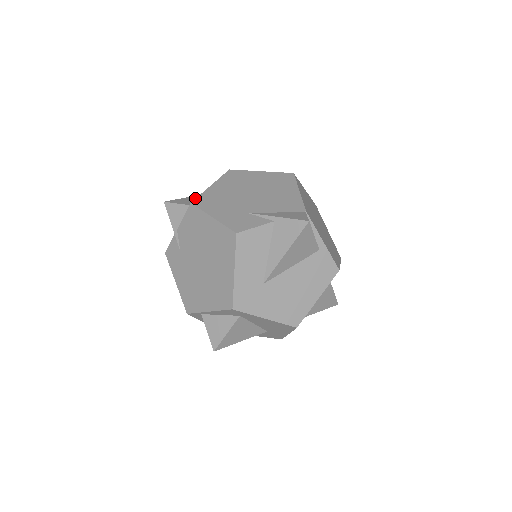
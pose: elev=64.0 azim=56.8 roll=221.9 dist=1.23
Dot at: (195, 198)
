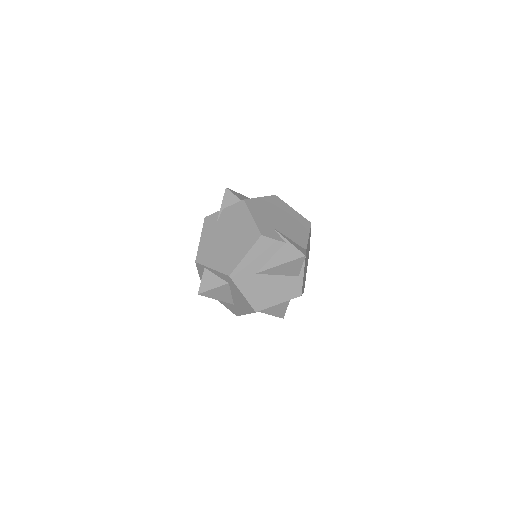
Dot at: (245, 198)
